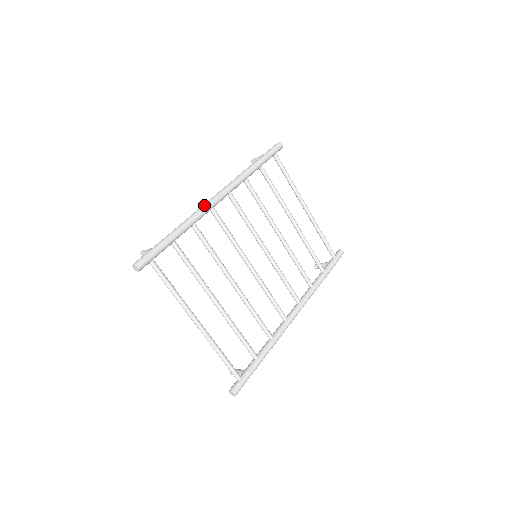
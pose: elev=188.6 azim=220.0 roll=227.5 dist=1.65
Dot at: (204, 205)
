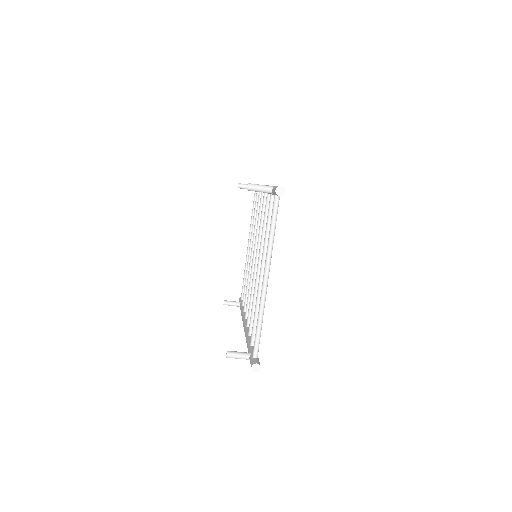
Dot at: occluded
